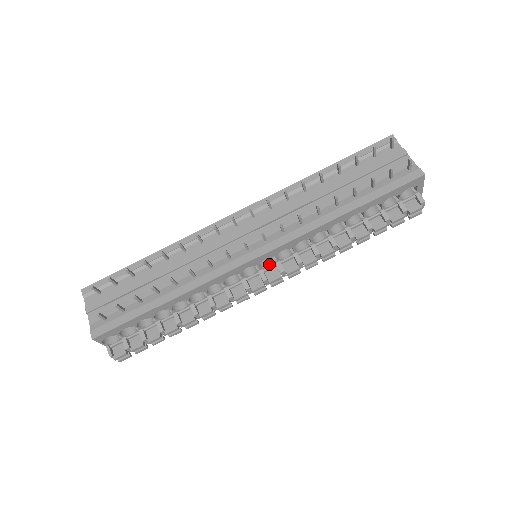
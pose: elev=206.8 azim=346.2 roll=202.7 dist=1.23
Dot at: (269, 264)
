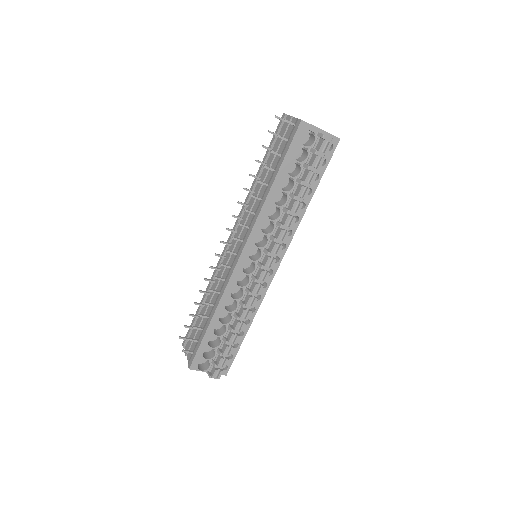
Dot at: (260, 255)
